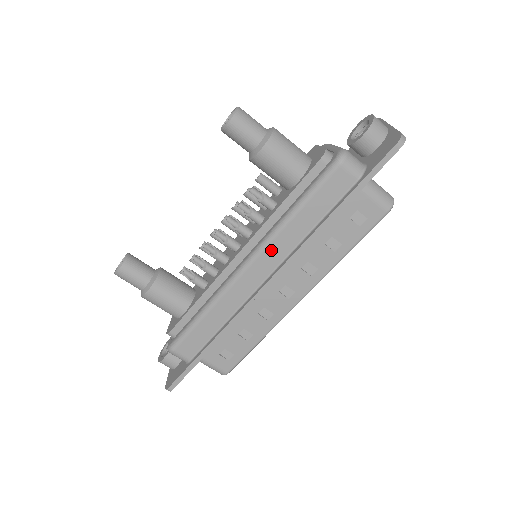
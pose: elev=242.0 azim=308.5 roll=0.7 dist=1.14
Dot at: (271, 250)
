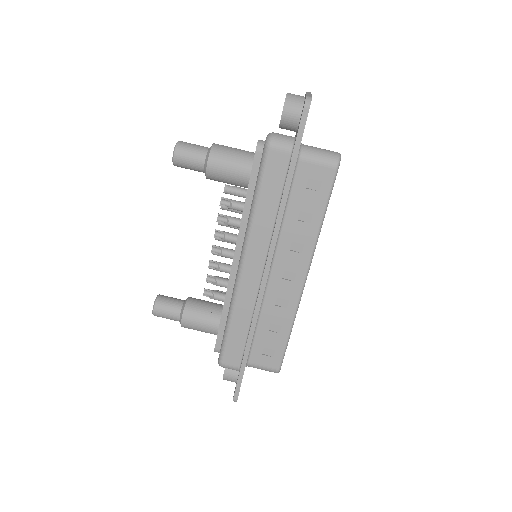
Dot at: (253, 244)
